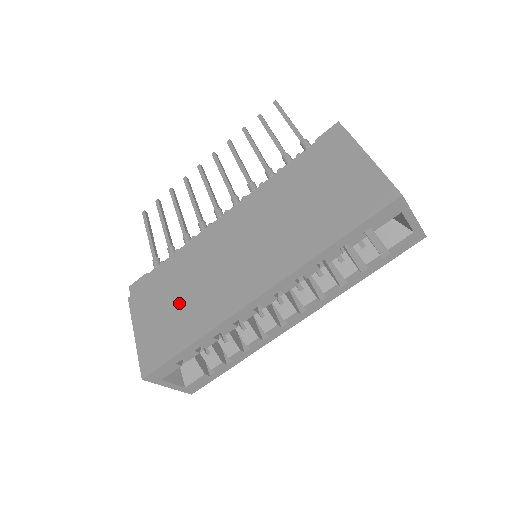
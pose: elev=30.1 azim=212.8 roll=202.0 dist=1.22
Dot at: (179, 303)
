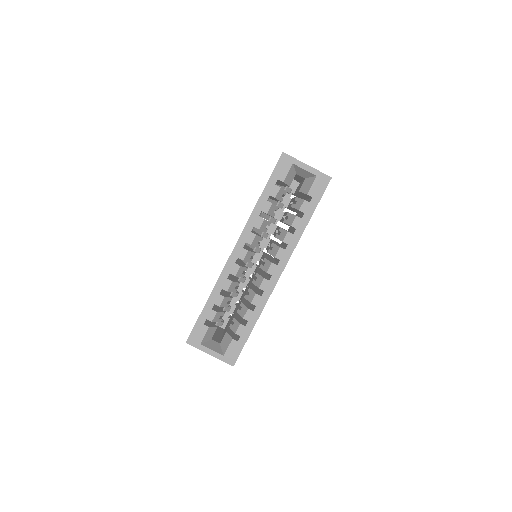
Dot at: occluded
